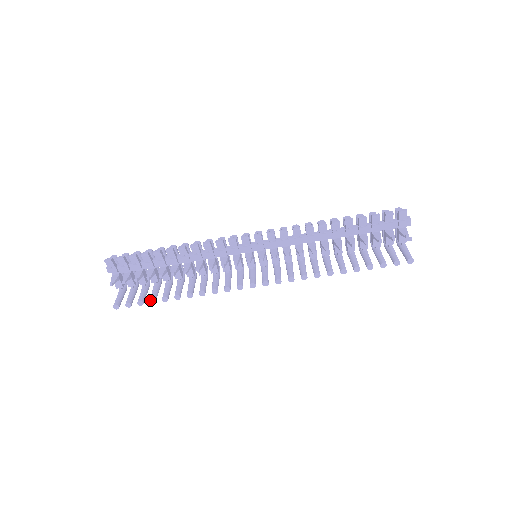
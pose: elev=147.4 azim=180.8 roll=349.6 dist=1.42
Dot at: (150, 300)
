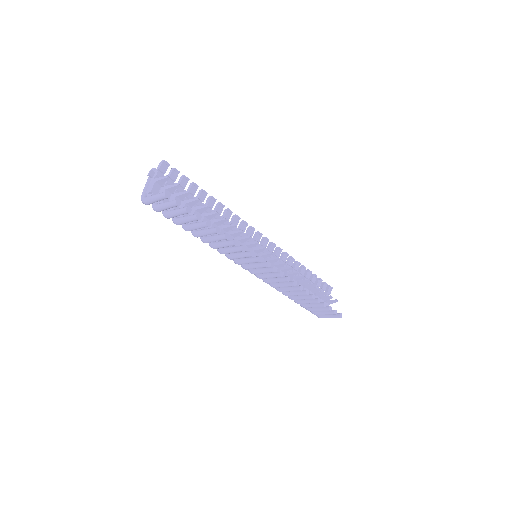
Dot at: (198, 214)
